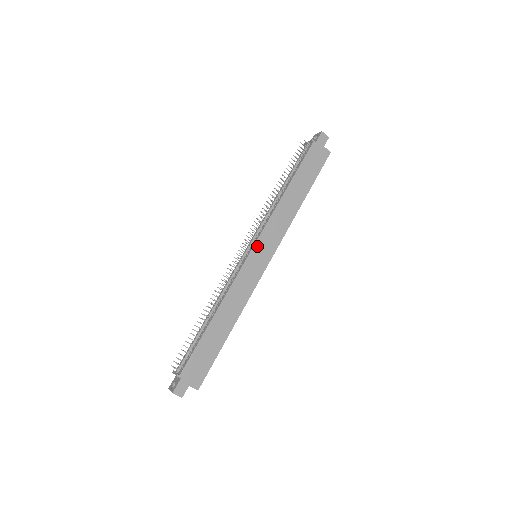
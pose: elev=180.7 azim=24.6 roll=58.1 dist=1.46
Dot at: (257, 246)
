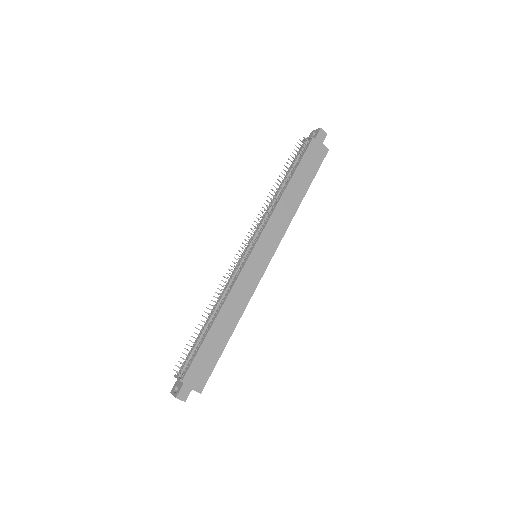
Dot at: (258, 246)
